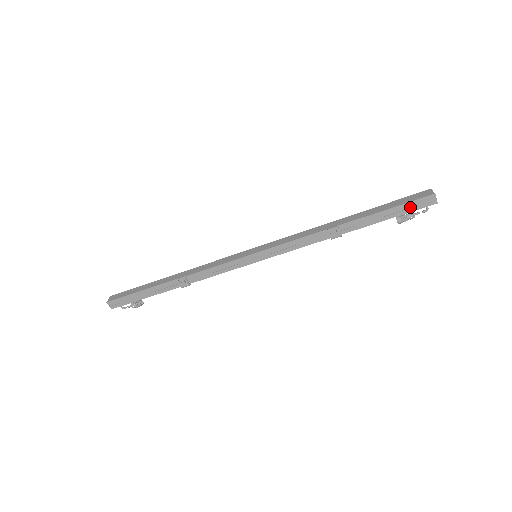
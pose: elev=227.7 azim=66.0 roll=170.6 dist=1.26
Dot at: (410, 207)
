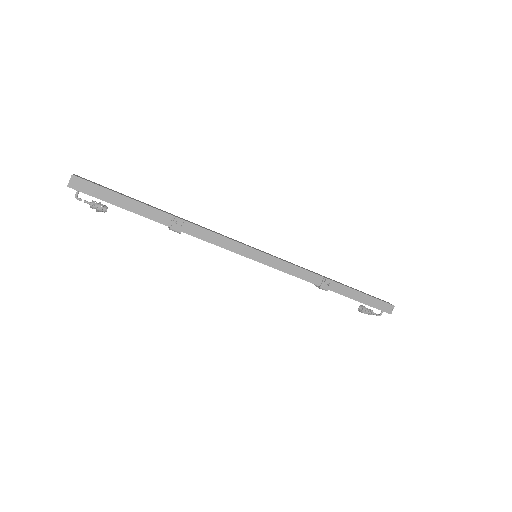
Dot at: (377, 304)
